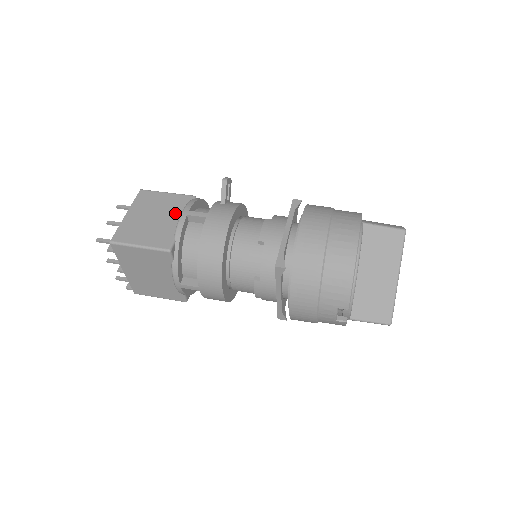
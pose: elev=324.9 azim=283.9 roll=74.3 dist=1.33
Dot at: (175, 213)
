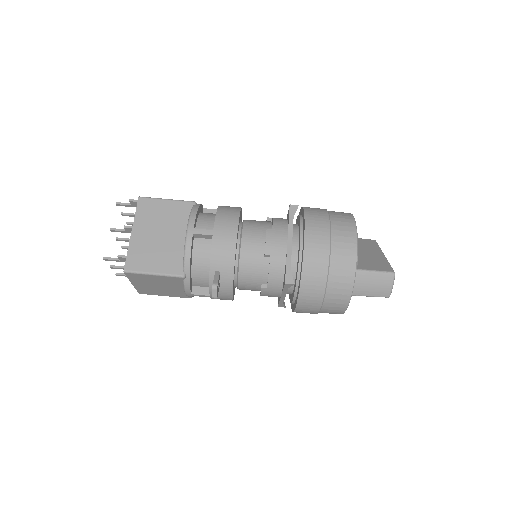
Dot at: (176, 286)
